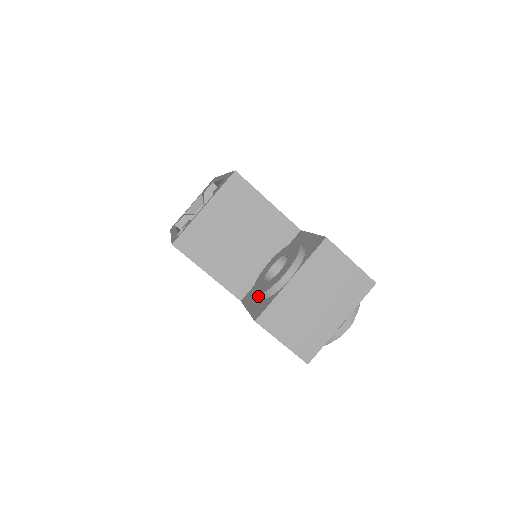
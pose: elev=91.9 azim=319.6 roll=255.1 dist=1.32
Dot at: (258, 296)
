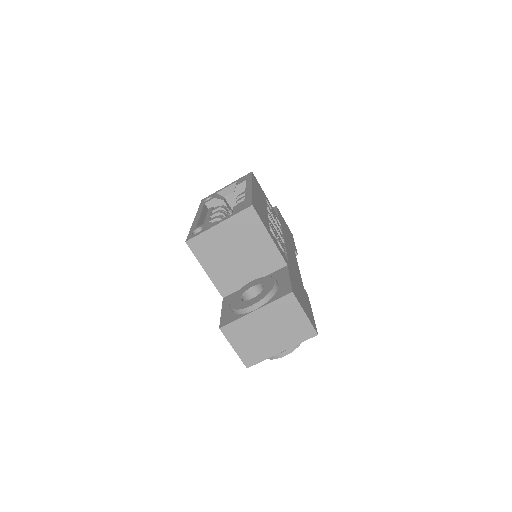
Dot at: (231, 308)
